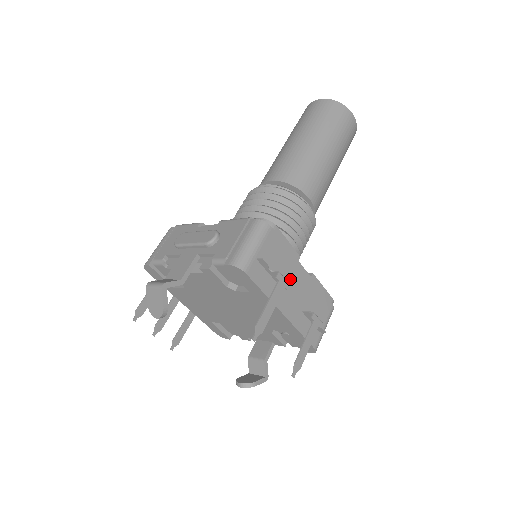
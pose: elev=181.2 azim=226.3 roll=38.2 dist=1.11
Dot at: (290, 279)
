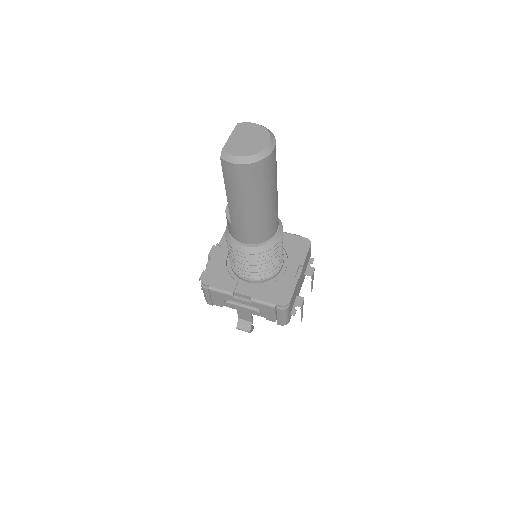
Dot at: (298, 286)
